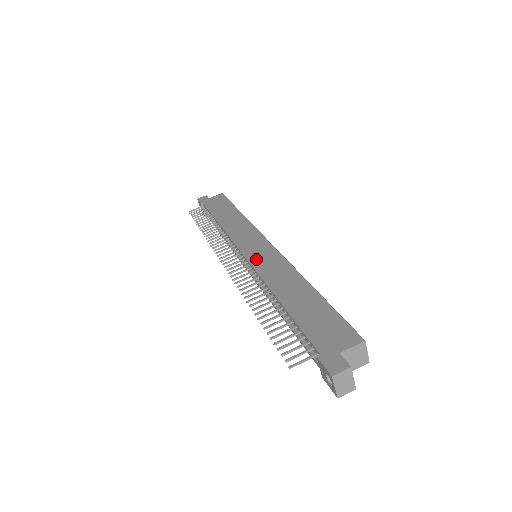
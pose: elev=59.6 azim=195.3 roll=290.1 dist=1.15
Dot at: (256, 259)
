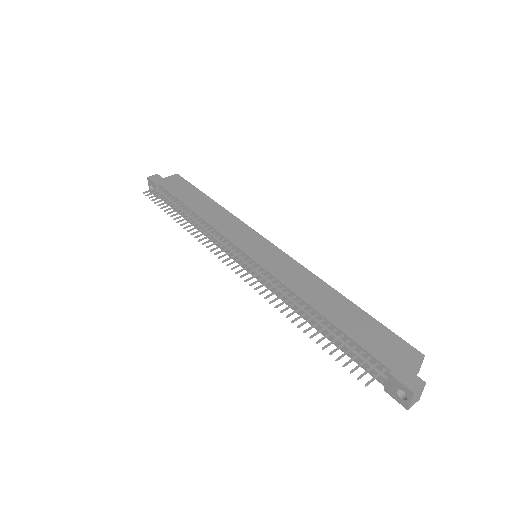
Dot at: (266, 262)
